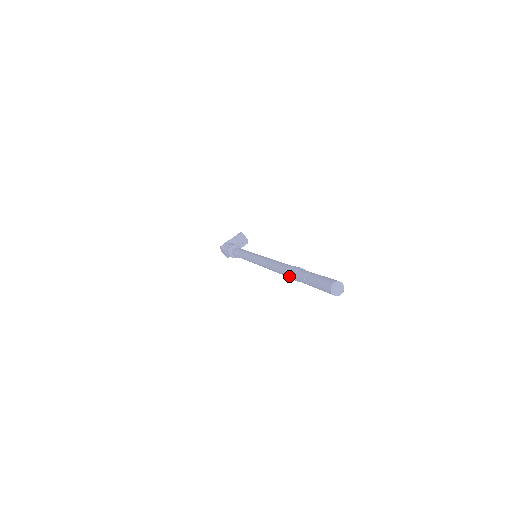
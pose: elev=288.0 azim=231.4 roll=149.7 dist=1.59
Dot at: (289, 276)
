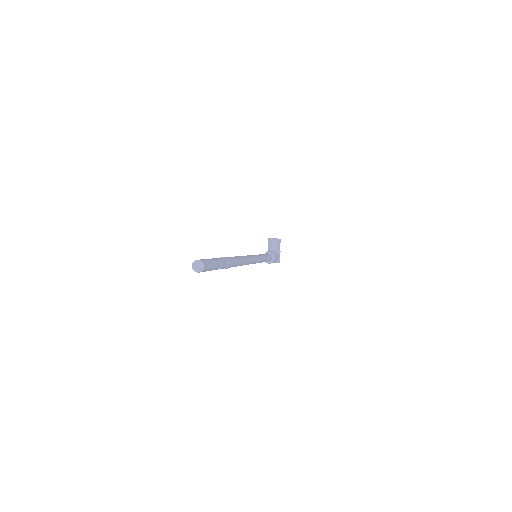
Dot at: occluded
